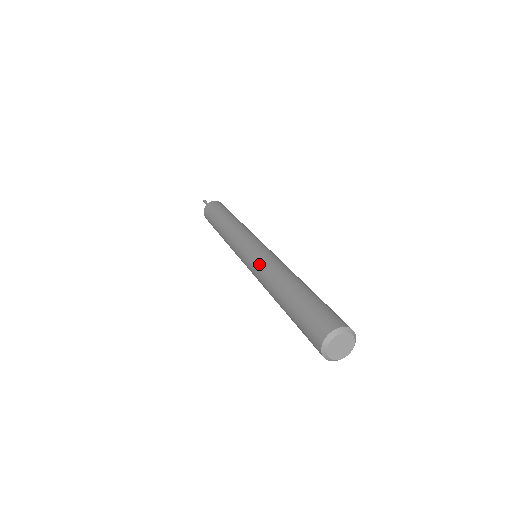
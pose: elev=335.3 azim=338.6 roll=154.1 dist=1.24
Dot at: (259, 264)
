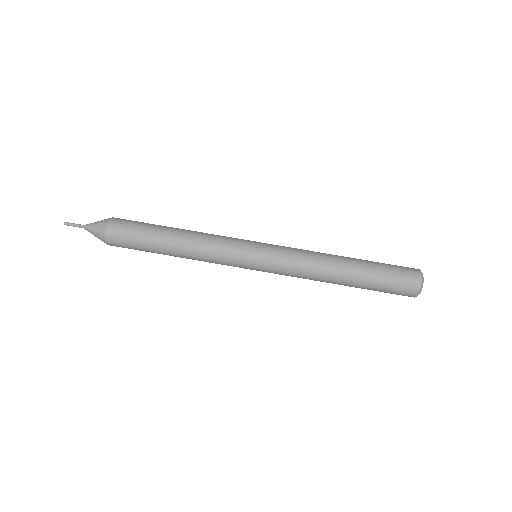
Dot at: occluded
